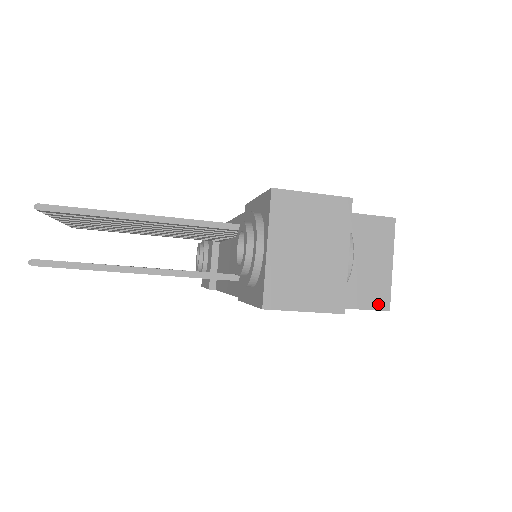
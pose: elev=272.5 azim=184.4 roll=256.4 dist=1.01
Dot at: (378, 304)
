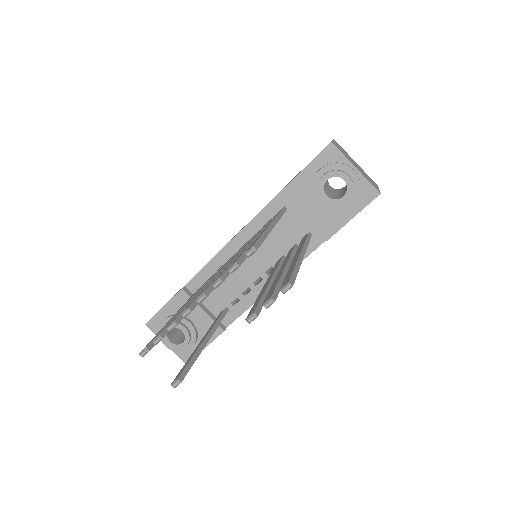
Dot at: occluded
